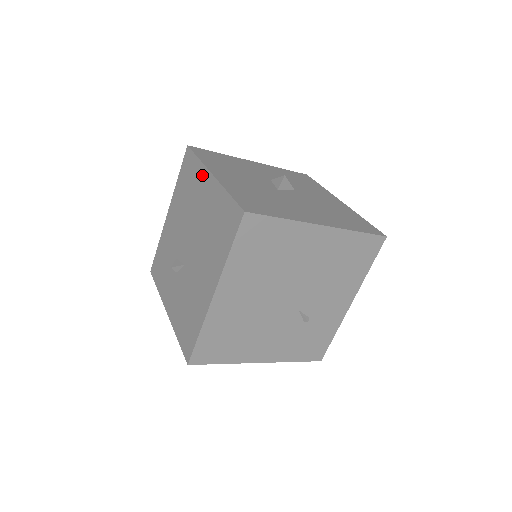
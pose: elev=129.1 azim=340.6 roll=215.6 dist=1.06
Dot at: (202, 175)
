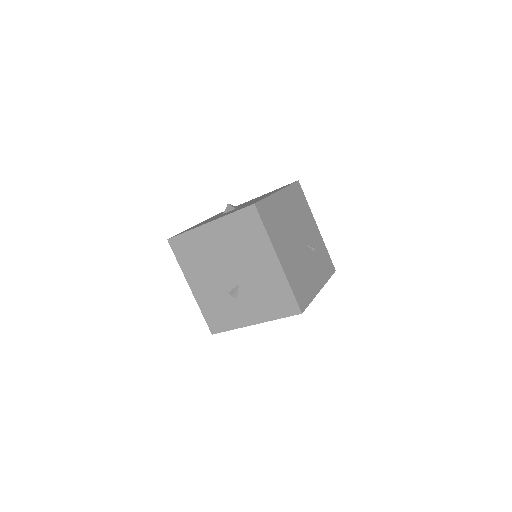
Dot at: (200, 233)
